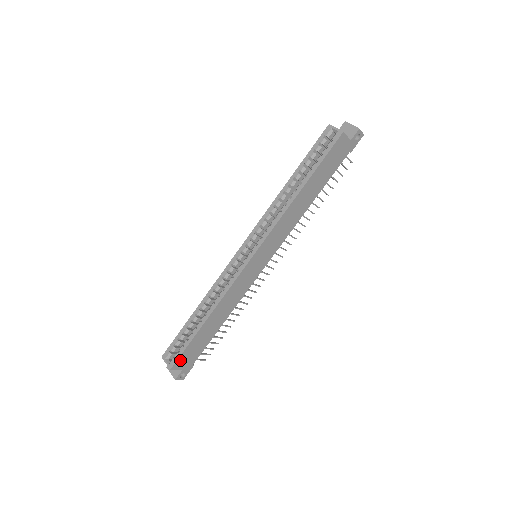
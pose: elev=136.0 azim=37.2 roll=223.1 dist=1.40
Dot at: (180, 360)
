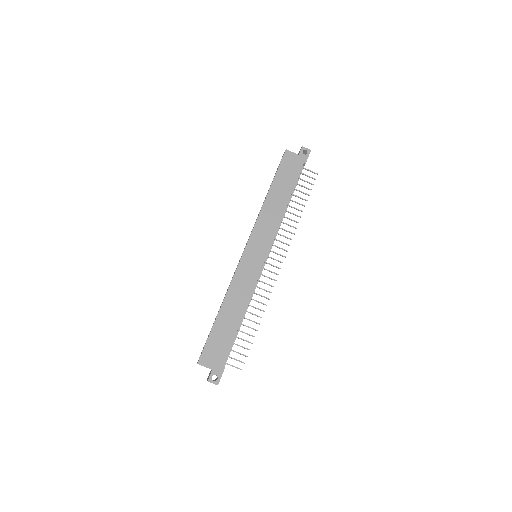
Dot at: (205, 354)
